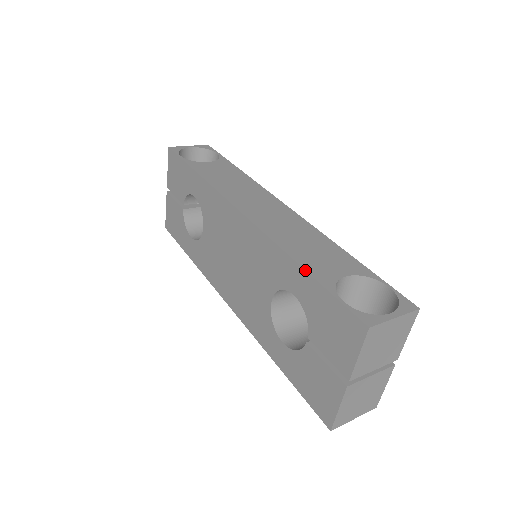
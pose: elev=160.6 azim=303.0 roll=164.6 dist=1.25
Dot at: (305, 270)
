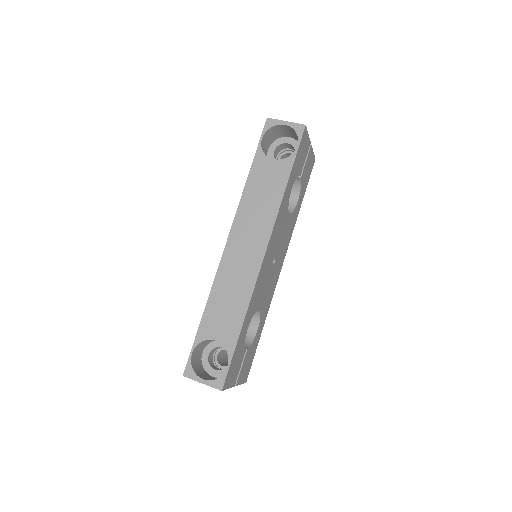
Dot at: (201, 319)
